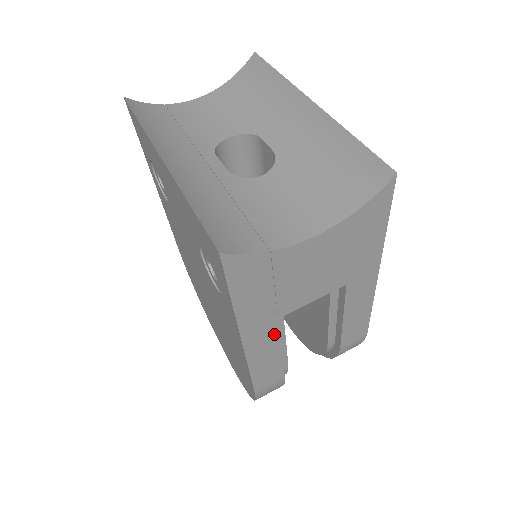
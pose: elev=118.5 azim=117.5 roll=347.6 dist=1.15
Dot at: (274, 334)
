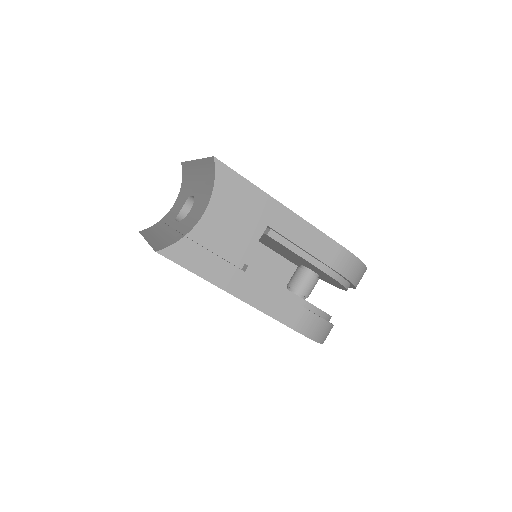
Dot at: (252, 281)
